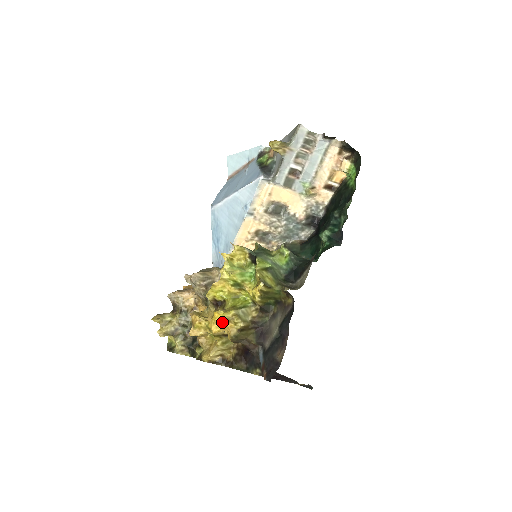
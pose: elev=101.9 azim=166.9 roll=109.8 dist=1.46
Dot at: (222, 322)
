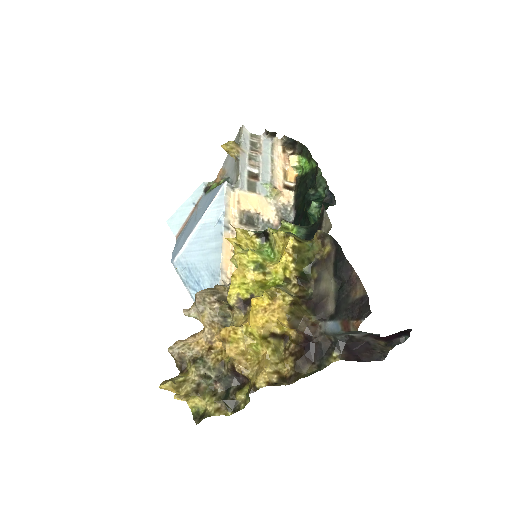
Dot at: (265, 309)
